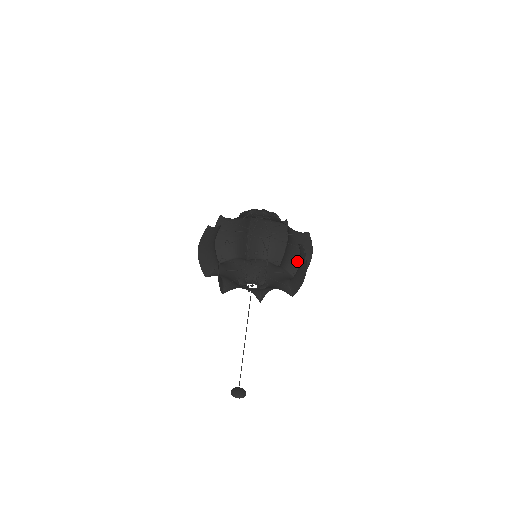
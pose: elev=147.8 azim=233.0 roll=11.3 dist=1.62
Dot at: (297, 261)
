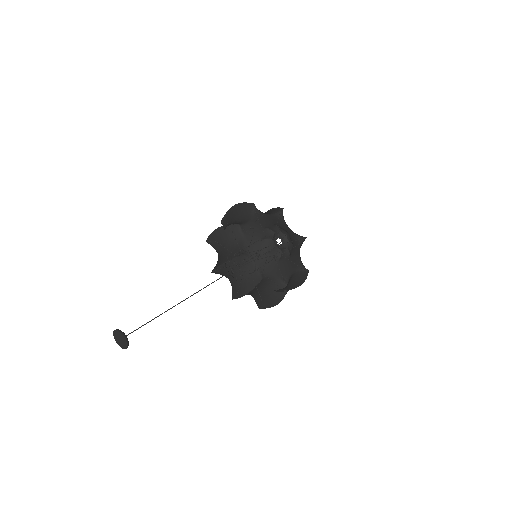
Dot at: (284, 288)
